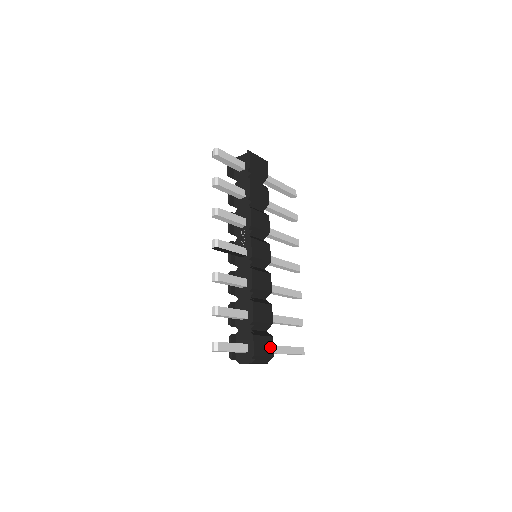
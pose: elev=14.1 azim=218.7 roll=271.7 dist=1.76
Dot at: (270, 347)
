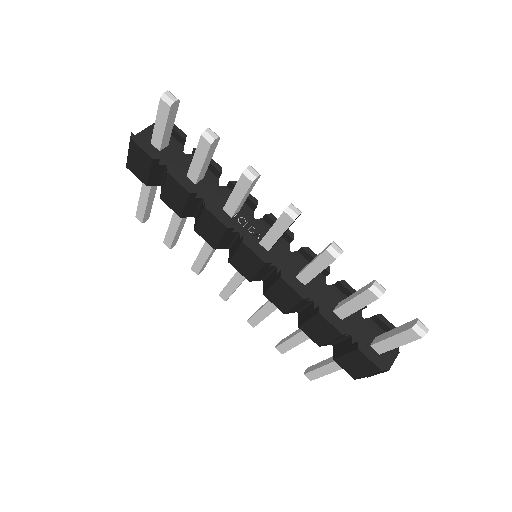
Dot at: occluded
